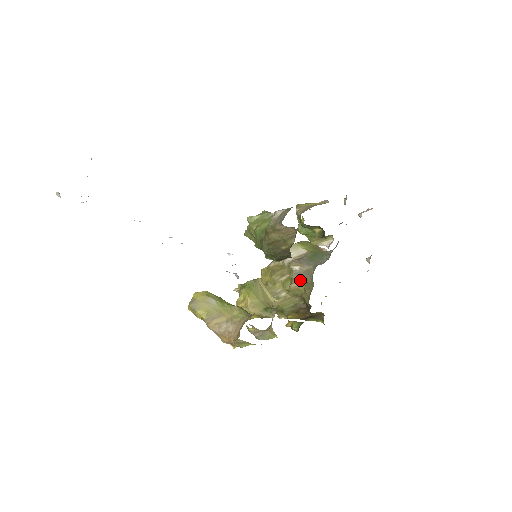
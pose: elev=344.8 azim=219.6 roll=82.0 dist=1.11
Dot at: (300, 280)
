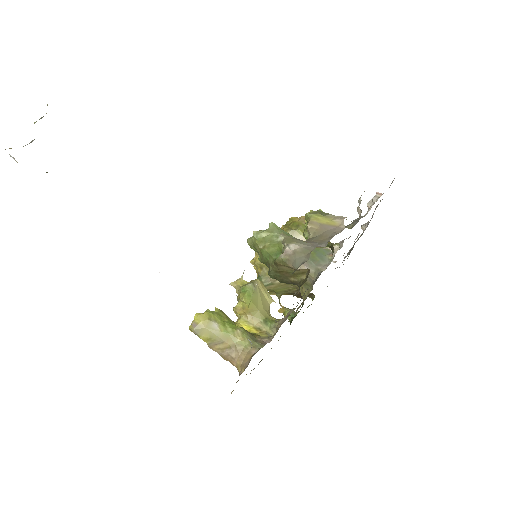
Dot at: occluded
